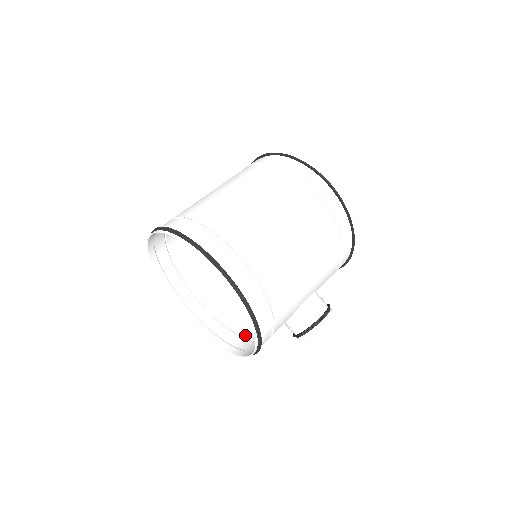
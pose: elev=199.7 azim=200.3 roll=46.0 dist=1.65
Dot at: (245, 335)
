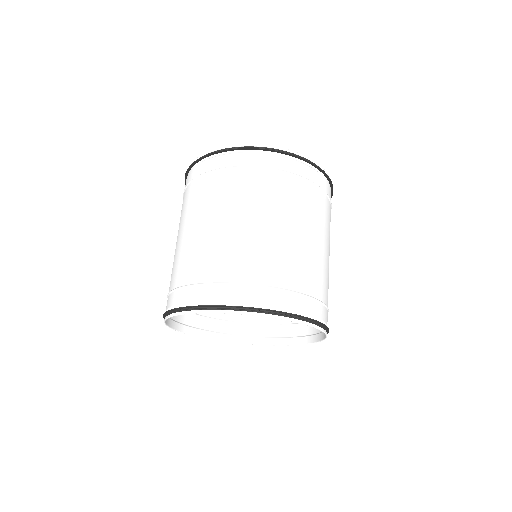
Dot at: (254, 320)
